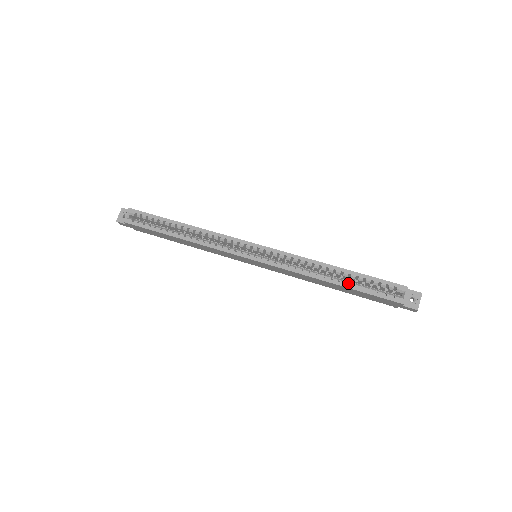
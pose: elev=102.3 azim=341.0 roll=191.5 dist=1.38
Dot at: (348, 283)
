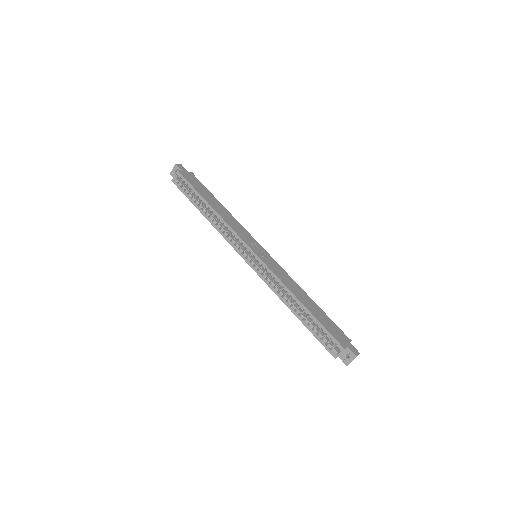
Dot at: occluded
